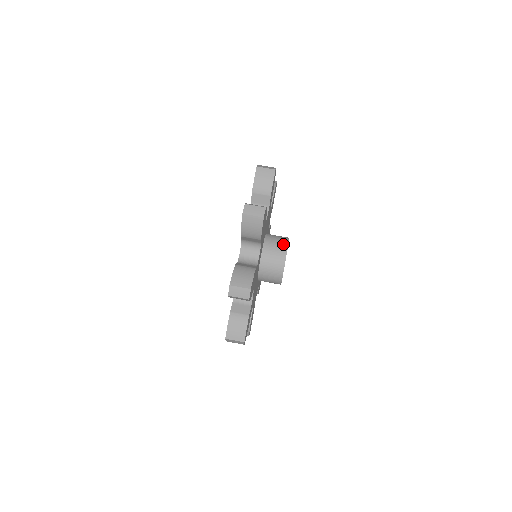
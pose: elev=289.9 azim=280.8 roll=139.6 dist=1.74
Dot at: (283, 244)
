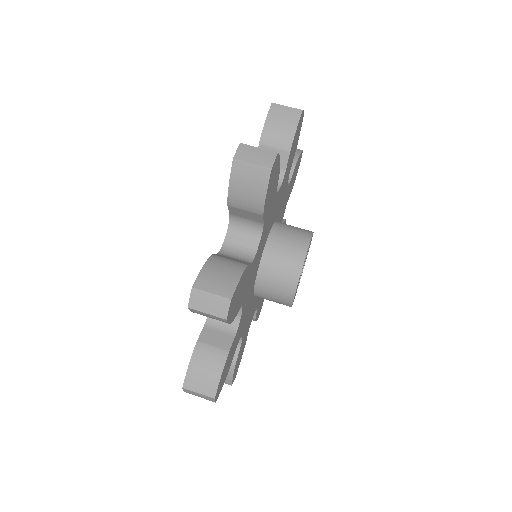
Dot at: occluded
